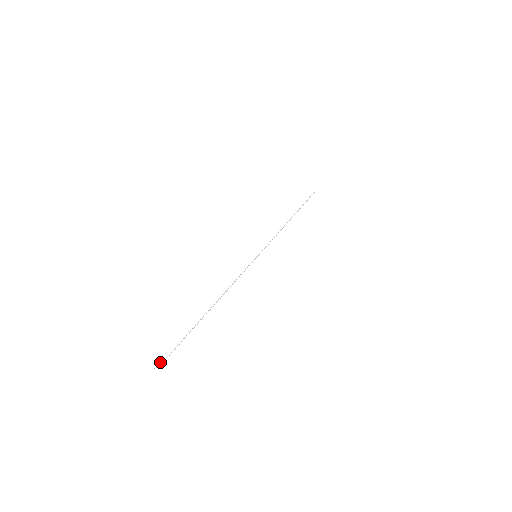
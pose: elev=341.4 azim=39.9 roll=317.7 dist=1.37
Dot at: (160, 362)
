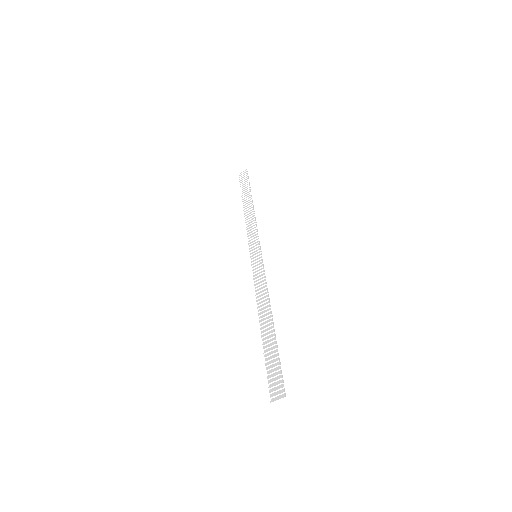
Dot at: (285, 397)
